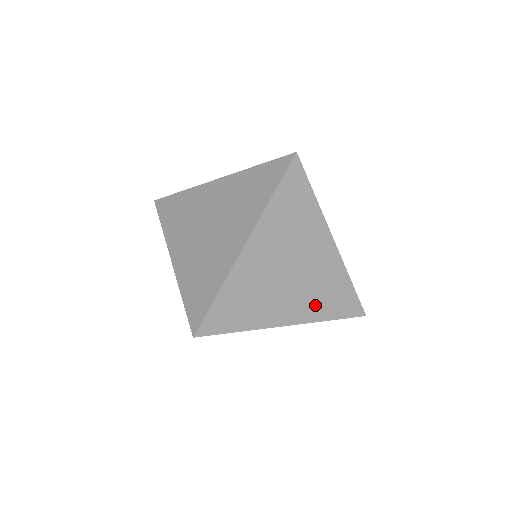
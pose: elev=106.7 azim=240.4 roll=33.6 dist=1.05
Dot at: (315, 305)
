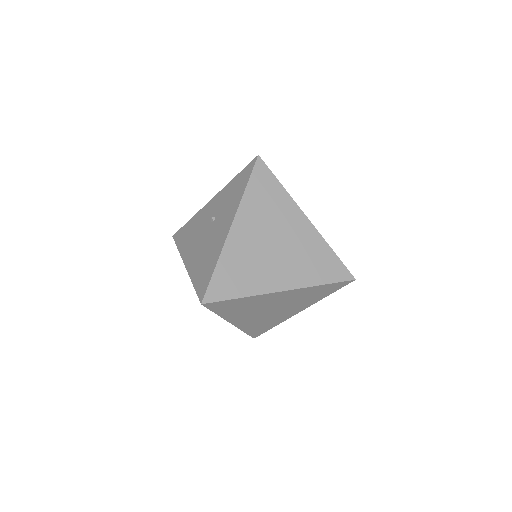
Dot at: occluded
